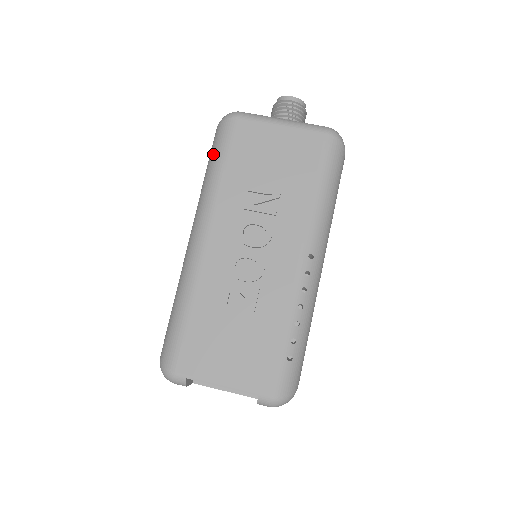
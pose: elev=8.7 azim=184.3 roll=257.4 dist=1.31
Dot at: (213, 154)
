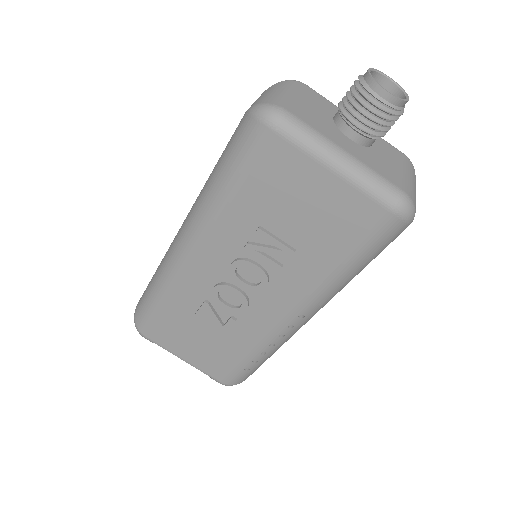
Dot at: (228, 159)
